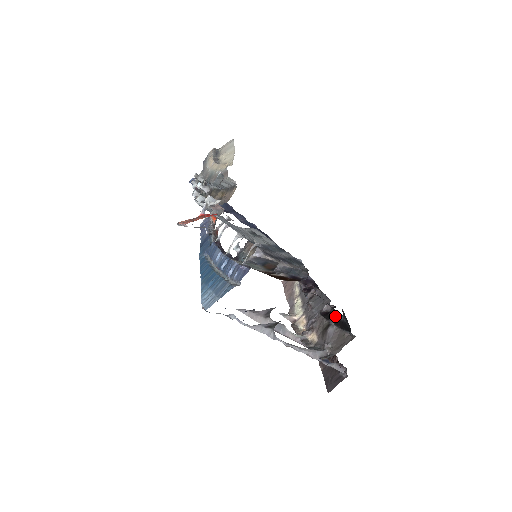
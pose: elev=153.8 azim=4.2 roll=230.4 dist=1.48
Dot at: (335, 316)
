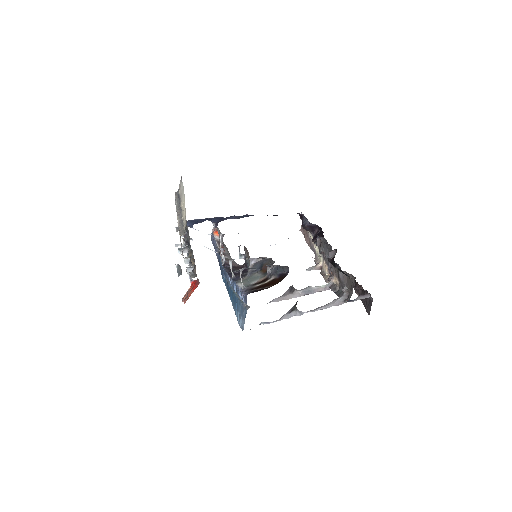
Dot at: (336, 264)
